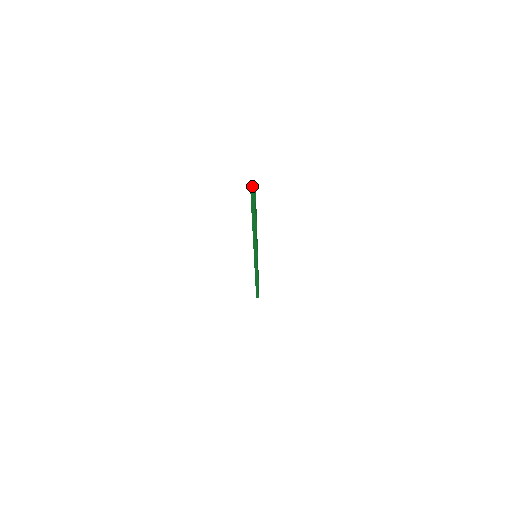
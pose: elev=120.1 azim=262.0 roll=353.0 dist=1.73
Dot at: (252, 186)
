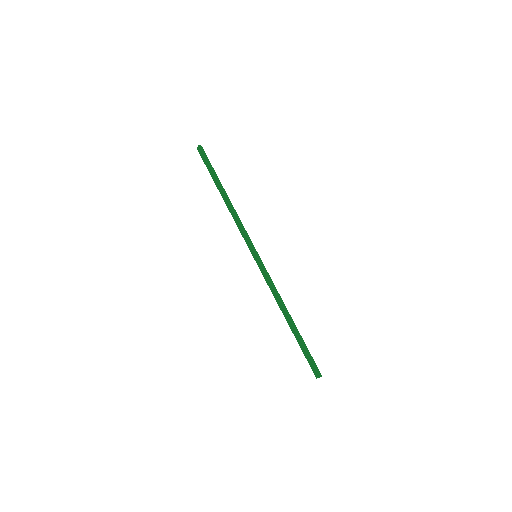
Dot at: (198, 147)
